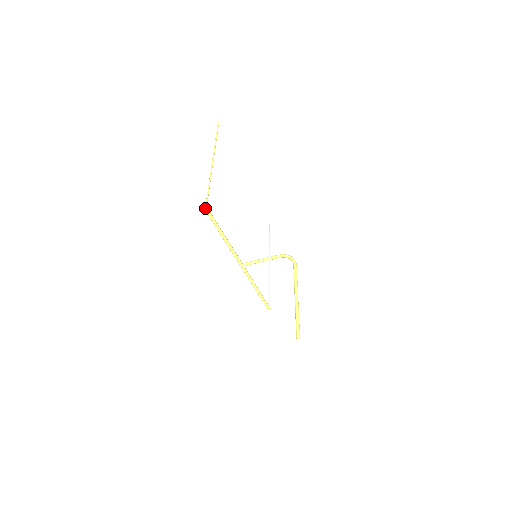
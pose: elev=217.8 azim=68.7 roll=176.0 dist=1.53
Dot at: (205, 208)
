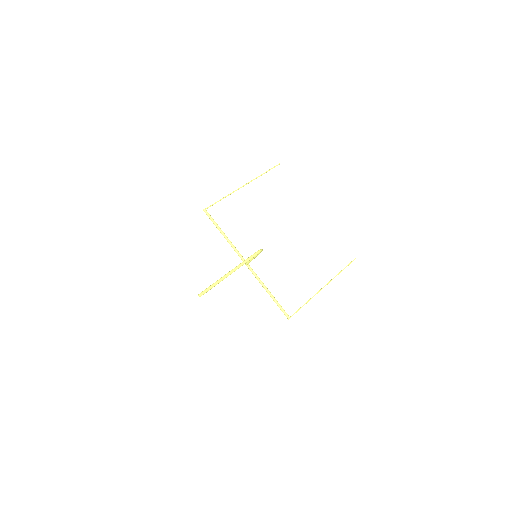
Dot at: (203, 209)
